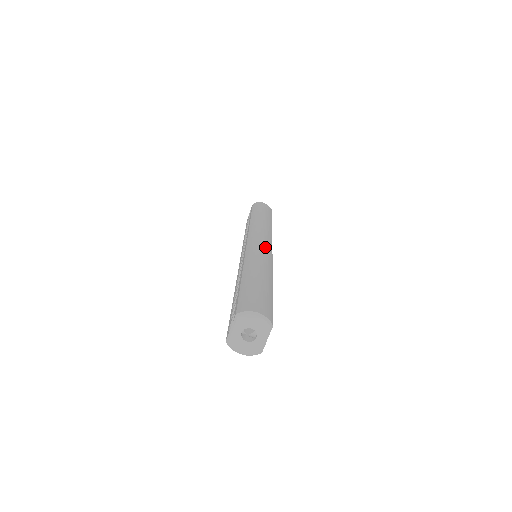
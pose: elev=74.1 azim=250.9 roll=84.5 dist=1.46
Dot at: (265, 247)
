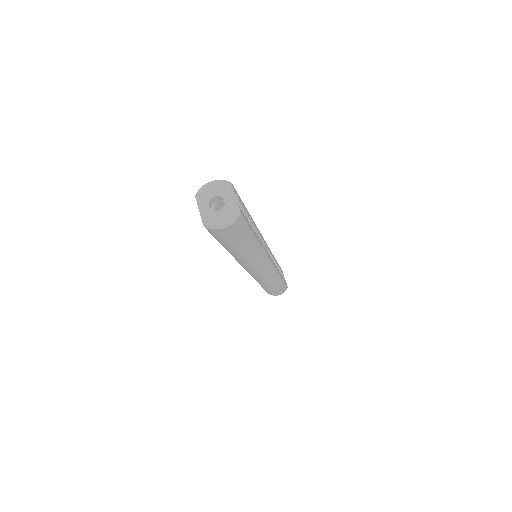
Dot at: occluded
